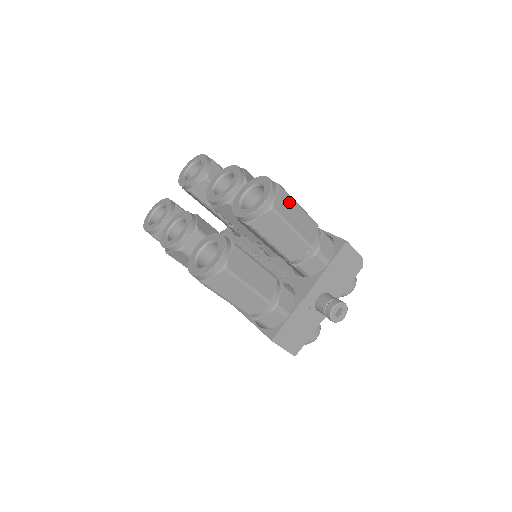
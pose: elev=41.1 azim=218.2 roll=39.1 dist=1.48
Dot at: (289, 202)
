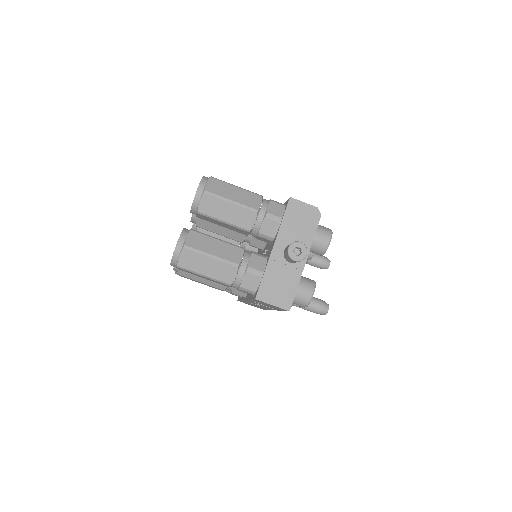
Dot at: (223, 185)
